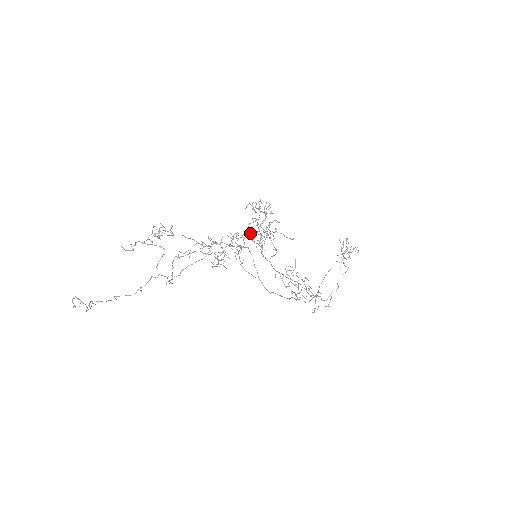
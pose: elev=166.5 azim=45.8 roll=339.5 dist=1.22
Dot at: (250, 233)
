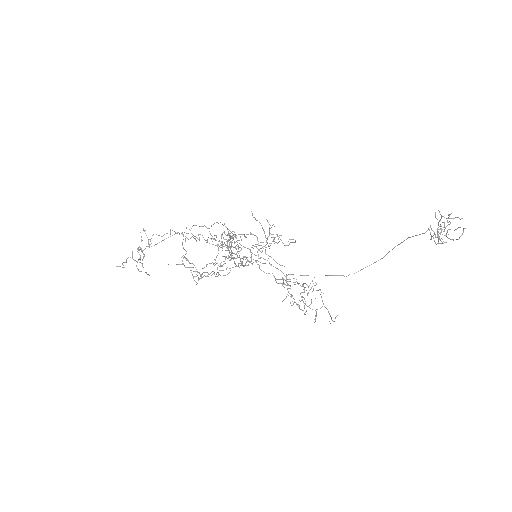
Dot at: occluded
